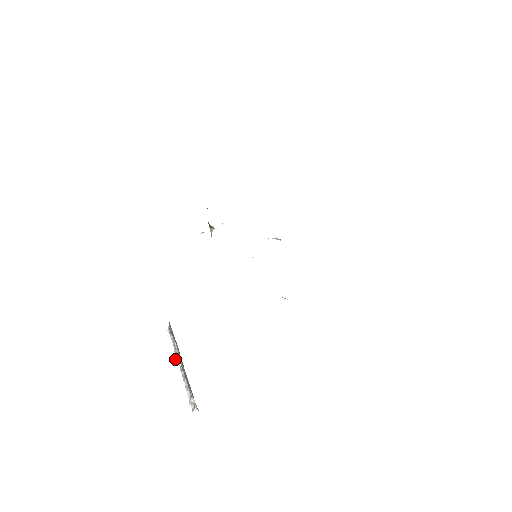
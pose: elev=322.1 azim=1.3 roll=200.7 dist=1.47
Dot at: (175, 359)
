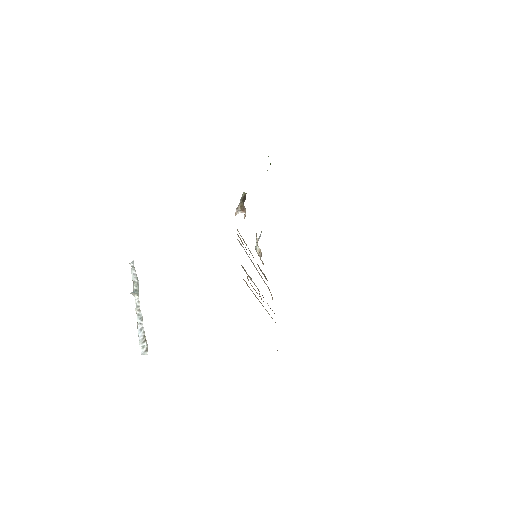
Dot at: (134, 295)
